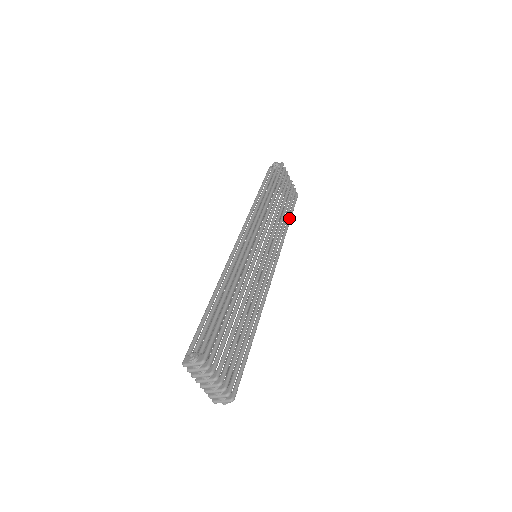
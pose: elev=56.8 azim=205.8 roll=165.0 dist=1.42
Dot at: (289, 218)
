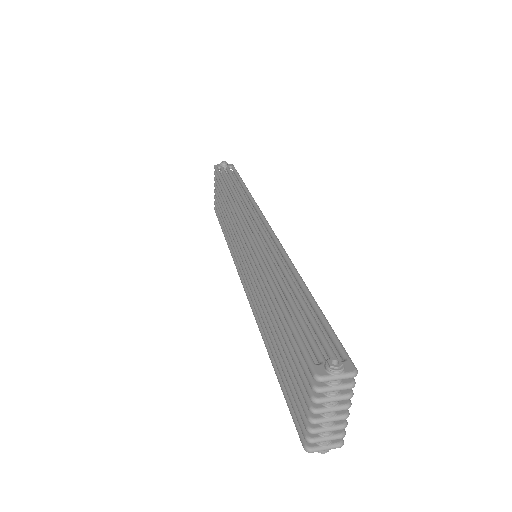
Dot at: occluded
